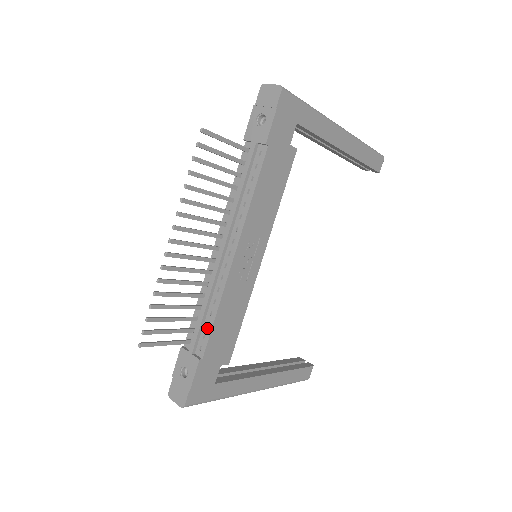
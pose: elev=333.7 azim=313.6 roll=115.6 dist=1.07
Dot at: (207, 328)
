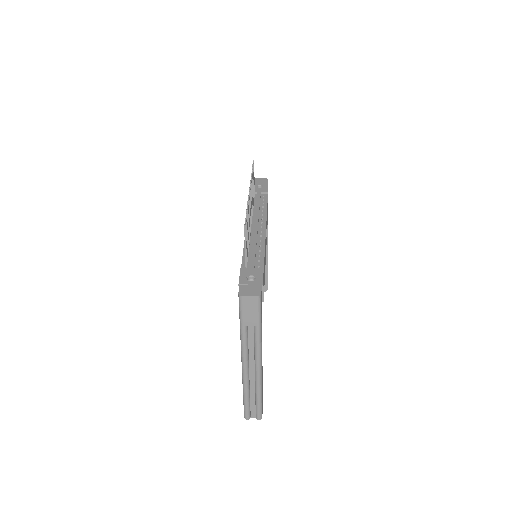
Dot at: (260, 257)
